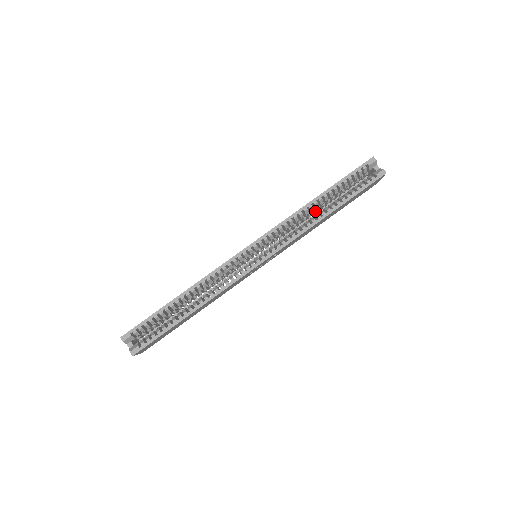
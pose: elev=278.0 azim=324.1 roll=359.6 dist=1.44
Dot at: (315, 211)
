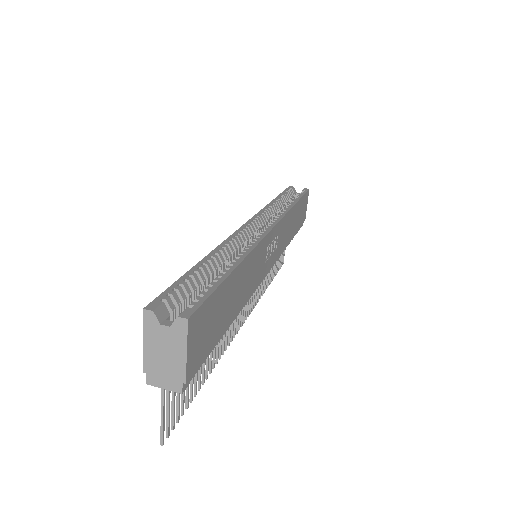
Dot at: occluded
